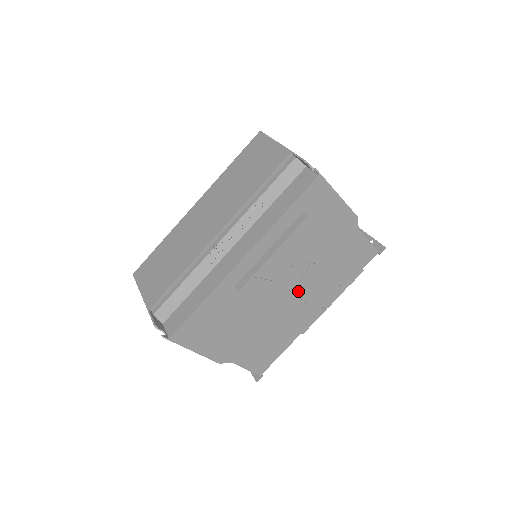
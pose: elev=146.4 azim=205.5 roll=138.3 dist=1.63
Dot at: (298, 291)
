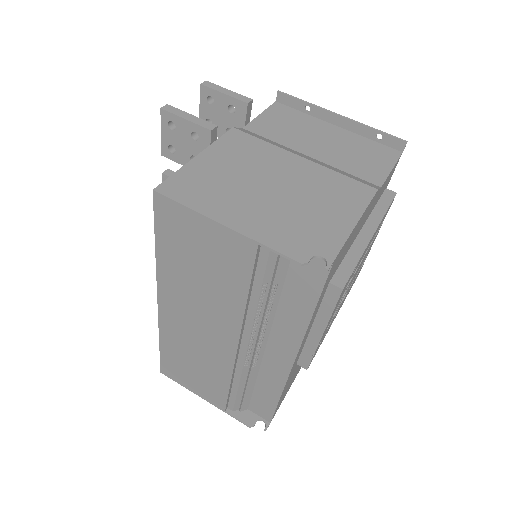
Dot at: occluded
